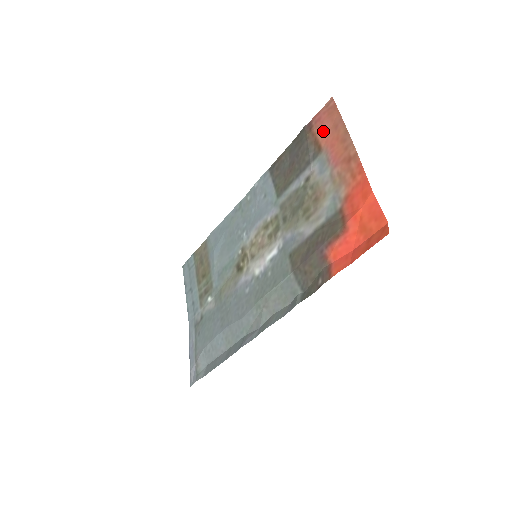
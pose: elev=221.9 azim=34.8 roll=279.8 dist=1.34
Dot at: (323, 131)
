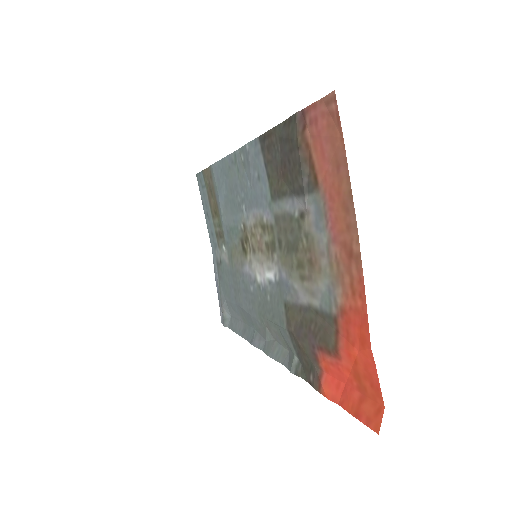
Dot at: (320, 154)
